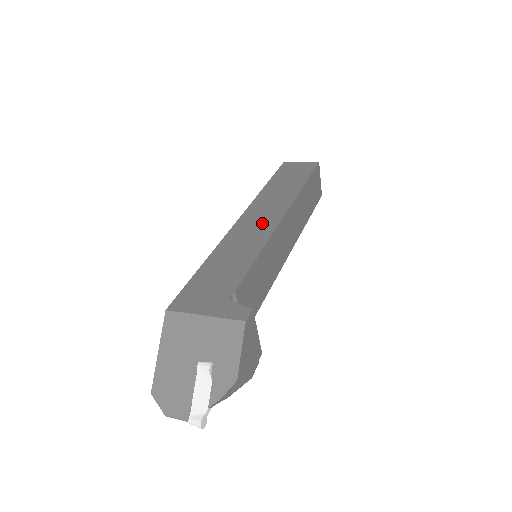
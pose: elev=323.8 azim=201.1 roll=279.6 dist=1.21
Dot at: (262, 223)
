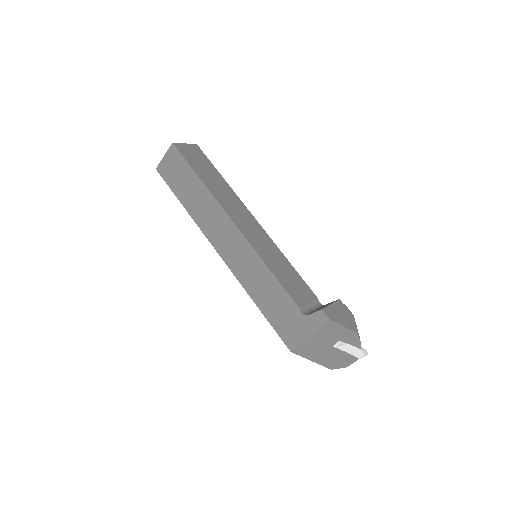
Dot at: (235, 245)
